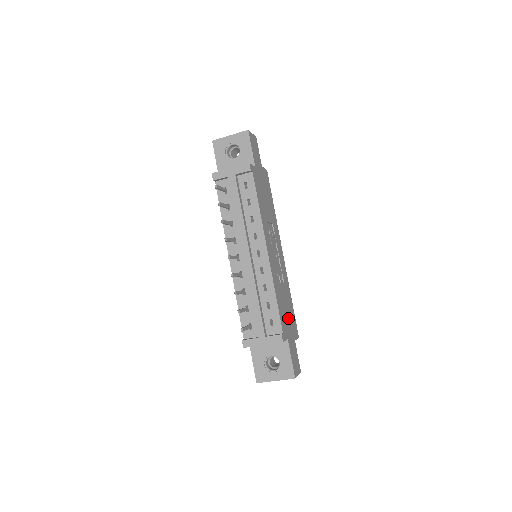
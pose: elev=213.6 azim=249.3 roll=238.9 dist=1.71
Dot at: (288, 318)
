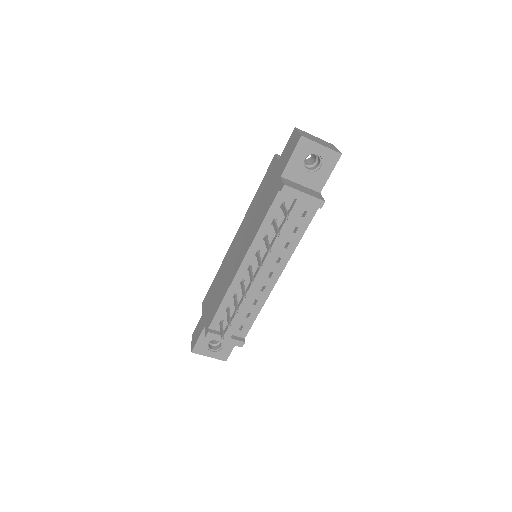
Dot at: occluded
